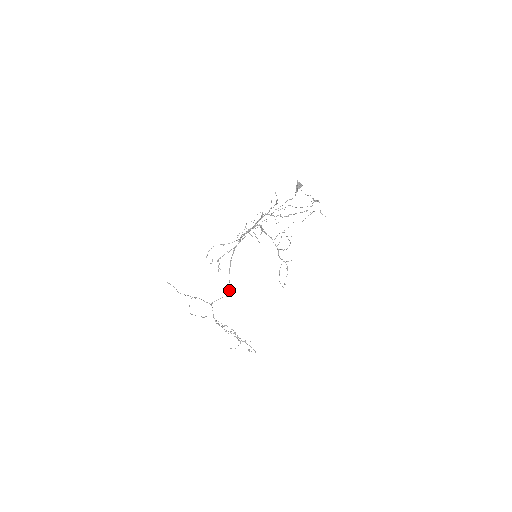
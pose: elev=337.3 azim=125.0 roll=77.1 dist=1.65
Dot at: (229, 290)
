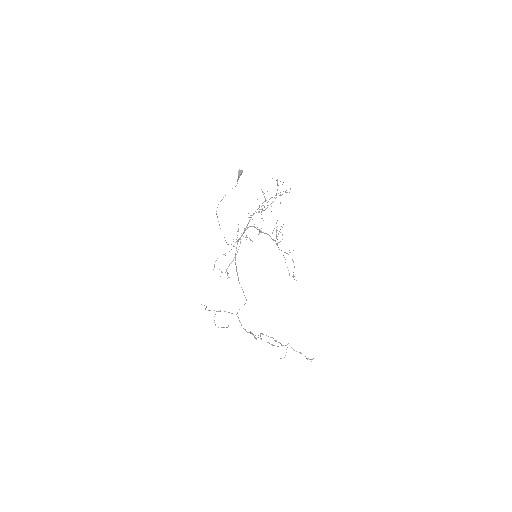
Dot at: occluded
